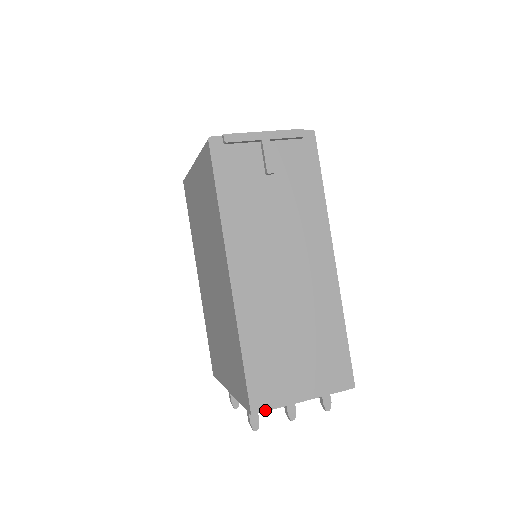
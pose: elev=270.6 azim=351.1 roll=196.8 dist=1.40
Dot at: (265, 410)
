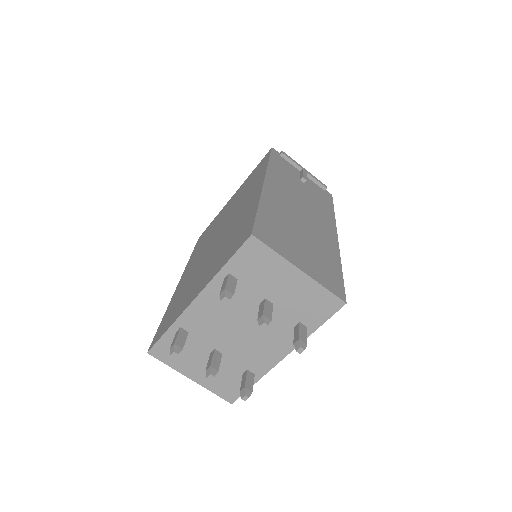
Dot at: (264, 243)
